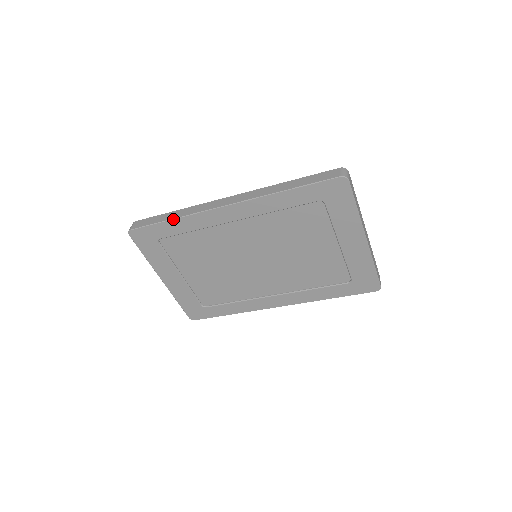
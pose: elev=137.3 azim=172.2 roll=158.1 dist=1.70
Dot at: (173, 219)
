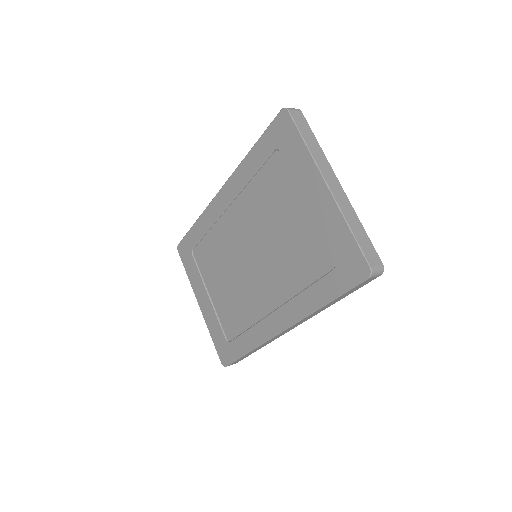
Dot at: (196, 221)
